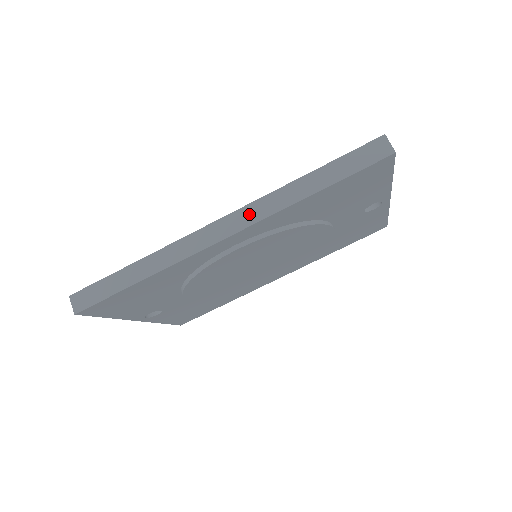
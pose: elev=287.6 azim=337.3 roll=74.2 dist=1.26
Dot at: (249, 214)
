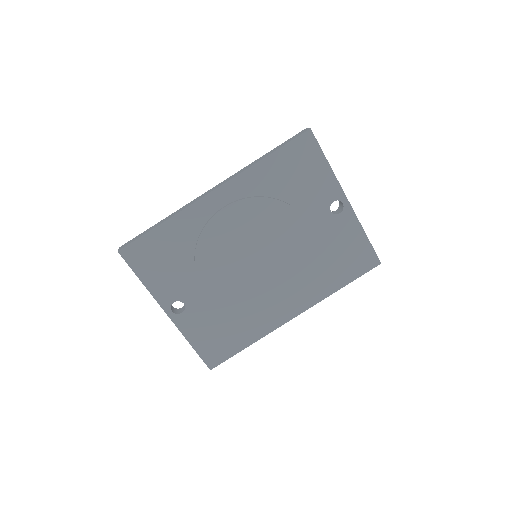
Dot at: (229, 178)
